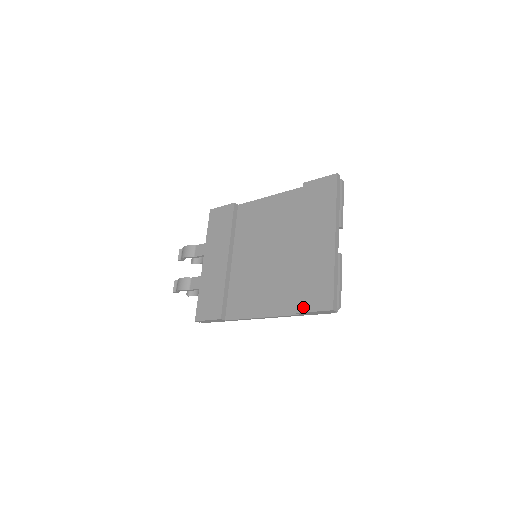
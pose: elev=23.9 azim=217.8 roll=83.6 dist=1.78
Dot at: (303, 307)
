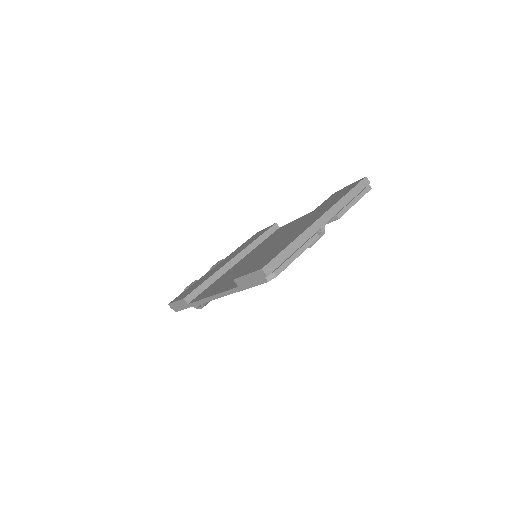
Dot at: (243, 273)
